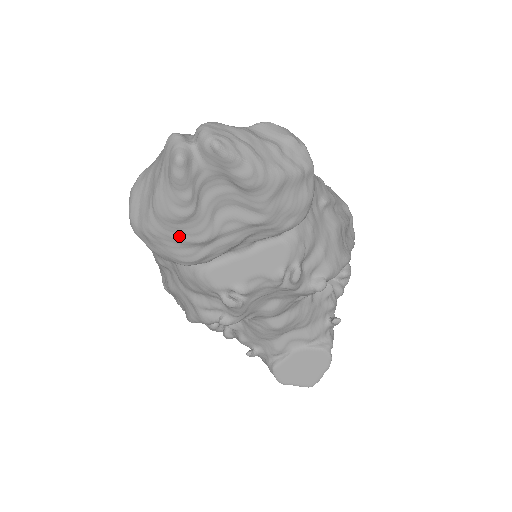
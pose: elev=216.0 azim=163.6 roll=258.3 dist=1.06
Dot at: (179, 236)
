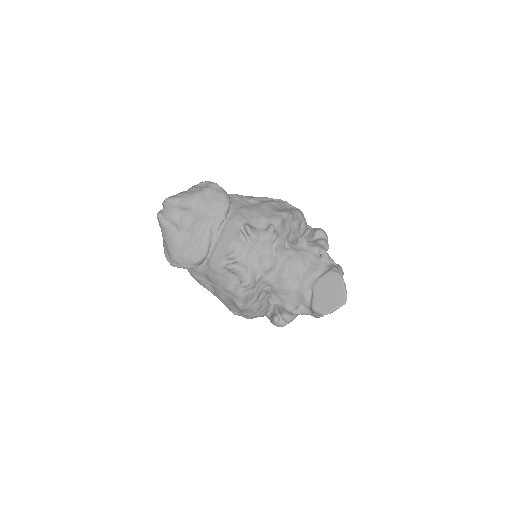
Dot at: (182, 248)
